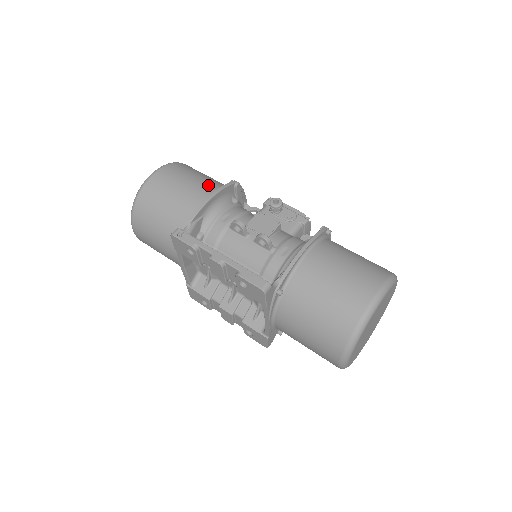
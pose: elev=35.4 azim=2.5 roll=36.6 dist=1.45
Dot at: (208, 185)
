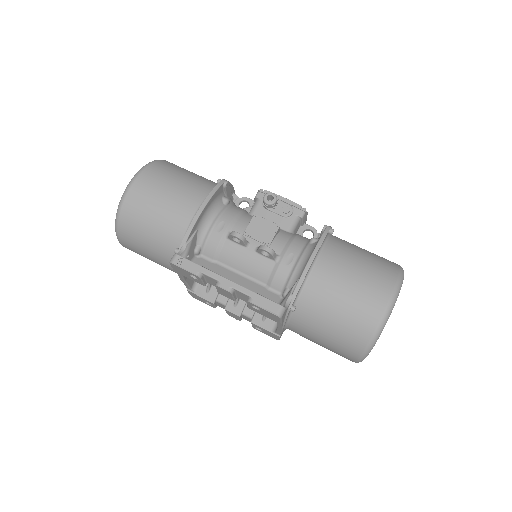
Dot at: (195, 190)
